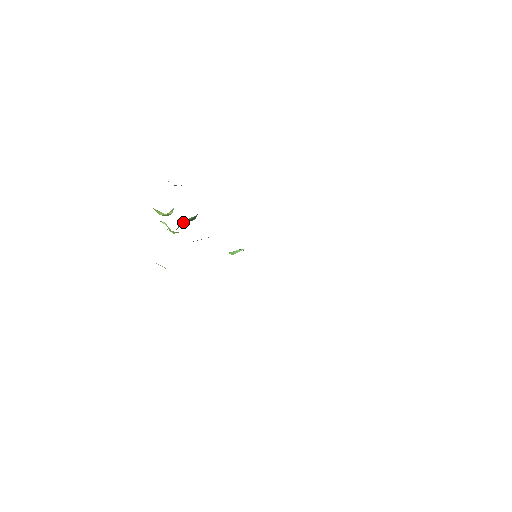
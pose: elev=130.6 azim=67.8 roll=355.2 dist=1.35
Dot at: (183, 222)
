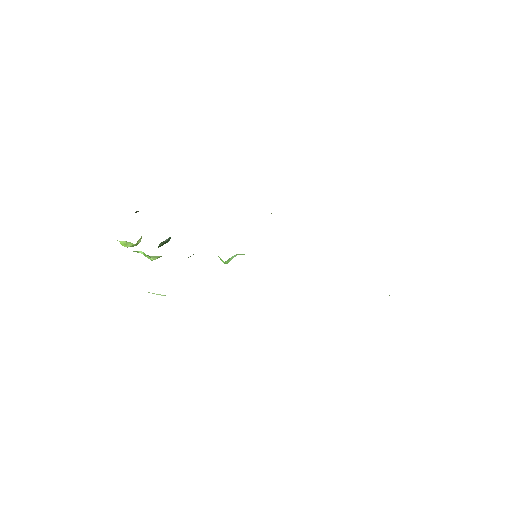
Dot at: (159, 246)
